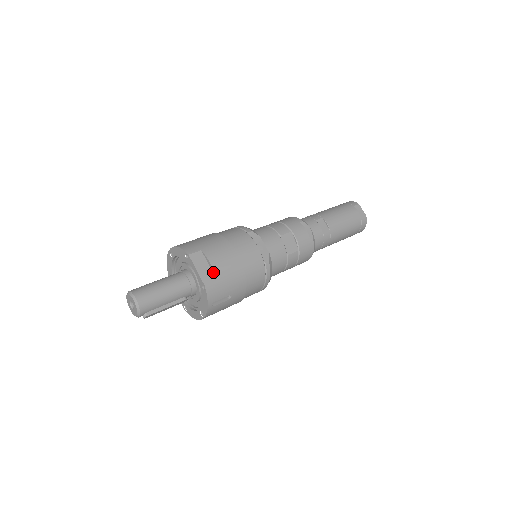
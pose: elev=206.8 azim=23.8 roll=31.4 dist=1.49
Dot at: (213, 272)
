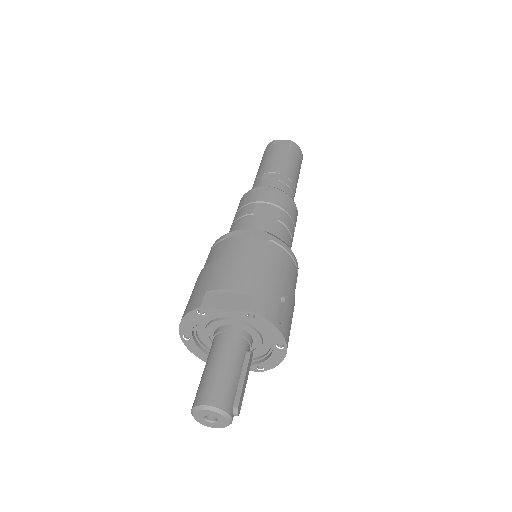
Dot at: (241, 293)
